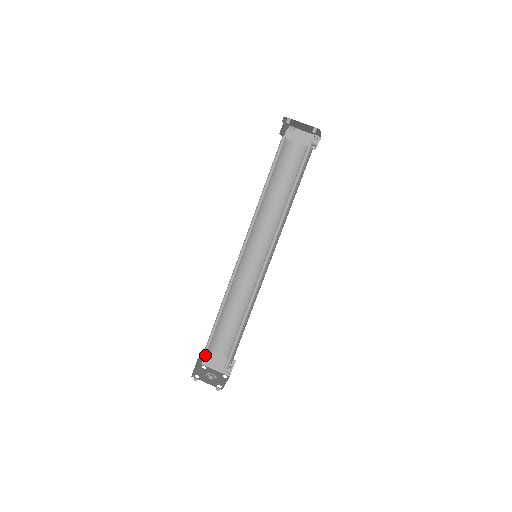
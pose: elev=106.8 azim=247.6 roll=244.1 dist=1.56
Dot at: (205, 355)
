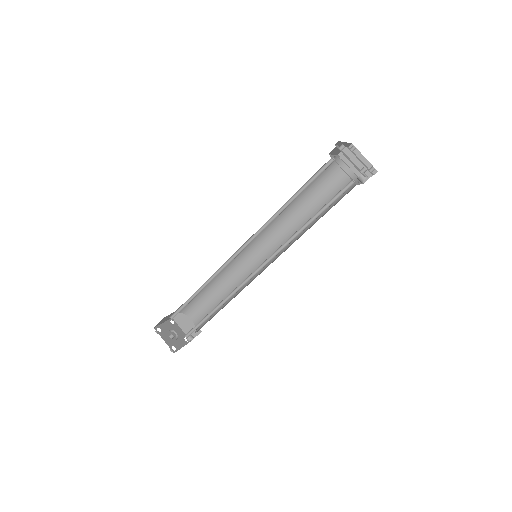
Dot at: (173, 317)
